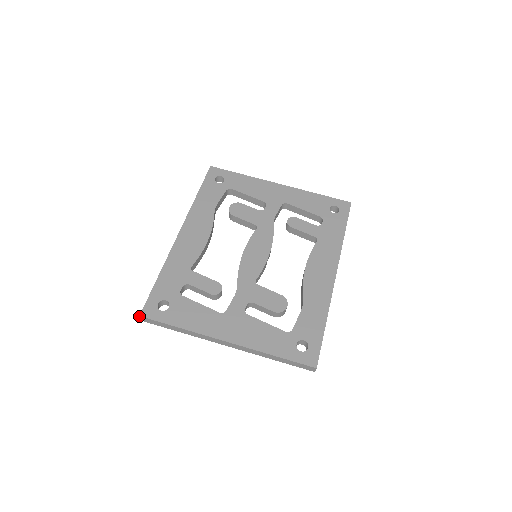
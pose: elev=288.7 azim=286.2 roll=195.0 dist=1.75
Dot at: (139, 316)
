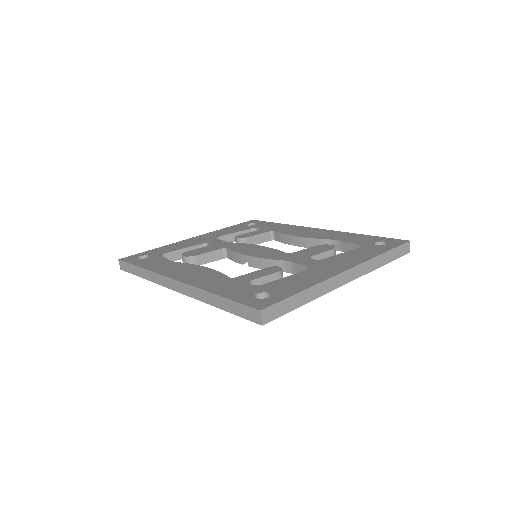
Dot at: (260, 312)
